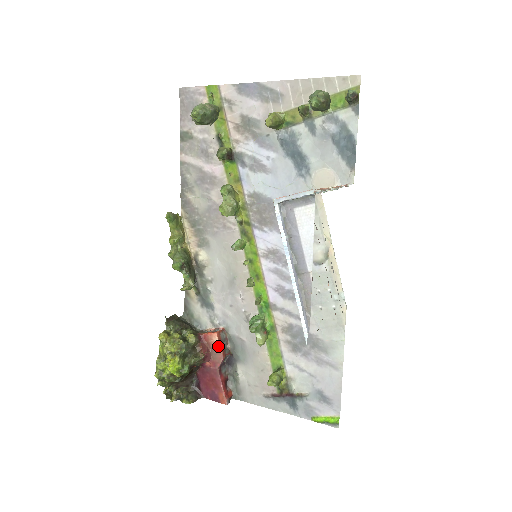
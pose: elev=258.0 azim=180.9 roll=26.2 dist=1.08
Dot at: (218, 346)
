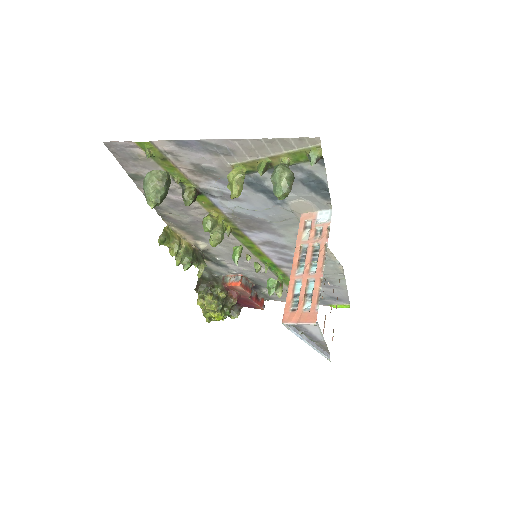
Dot at: (244, 291)
